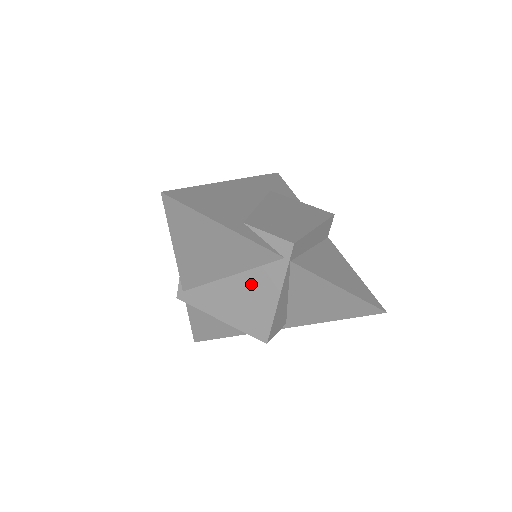
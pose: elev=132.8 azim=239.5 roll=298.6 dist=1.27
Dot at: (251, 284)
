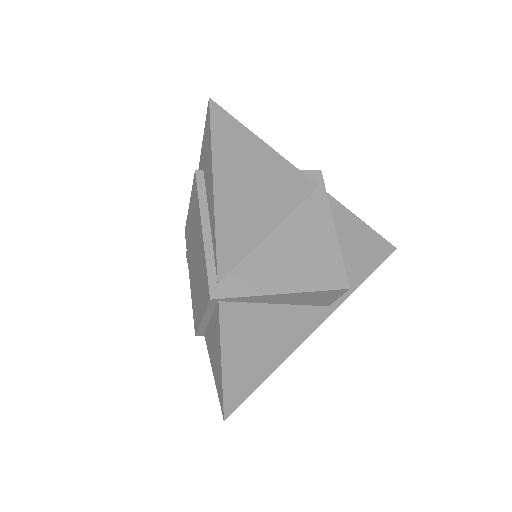
Dot at: (300, 228)
